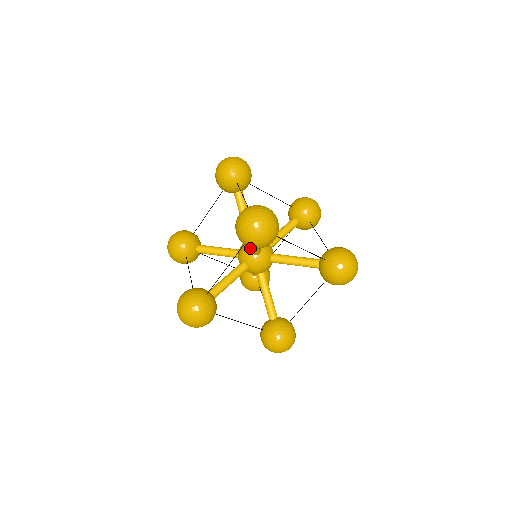
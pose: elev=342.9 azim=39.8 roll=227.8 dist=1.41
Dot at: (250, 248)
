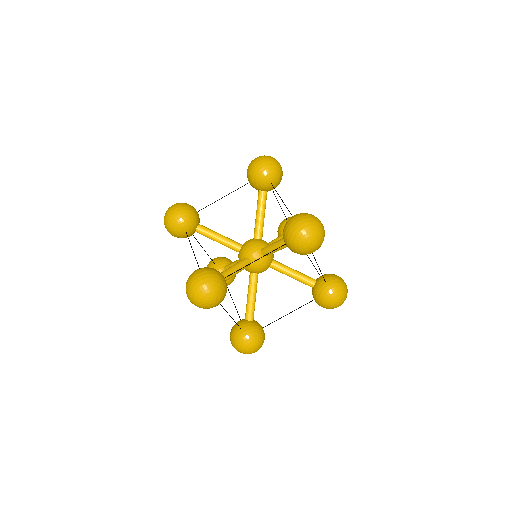
Dot at: (260, 247)
